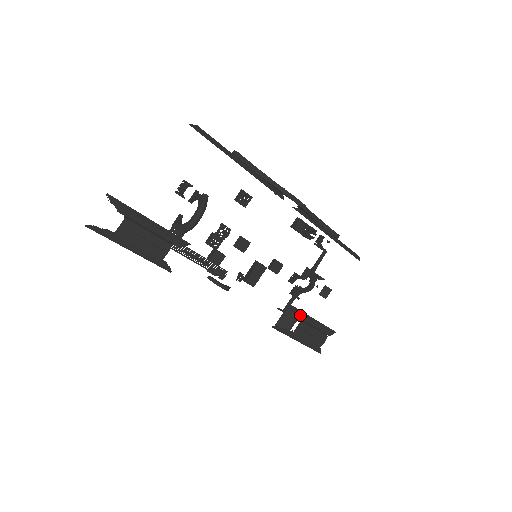
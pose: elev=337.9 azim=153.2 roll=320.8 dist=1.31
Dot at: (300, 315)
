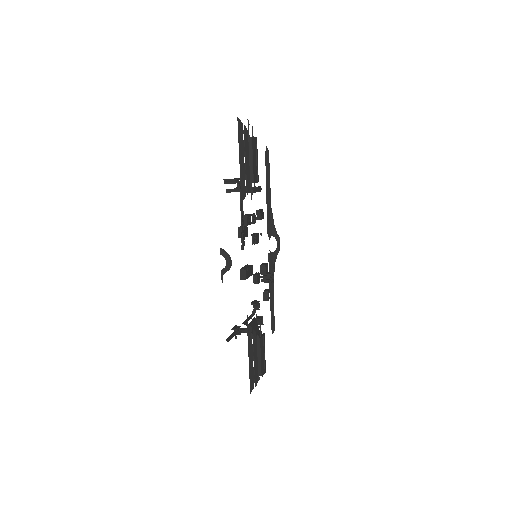
Dot at: occluded
